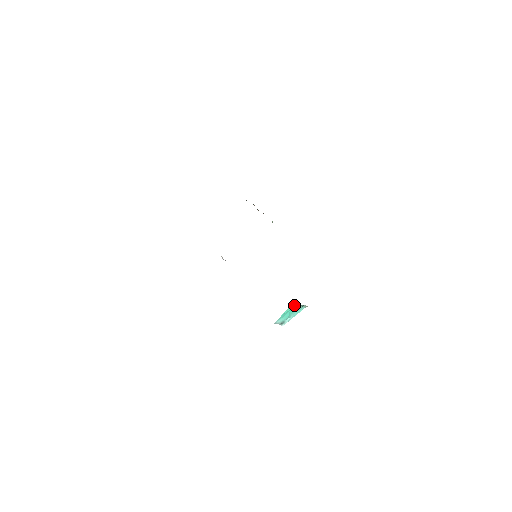
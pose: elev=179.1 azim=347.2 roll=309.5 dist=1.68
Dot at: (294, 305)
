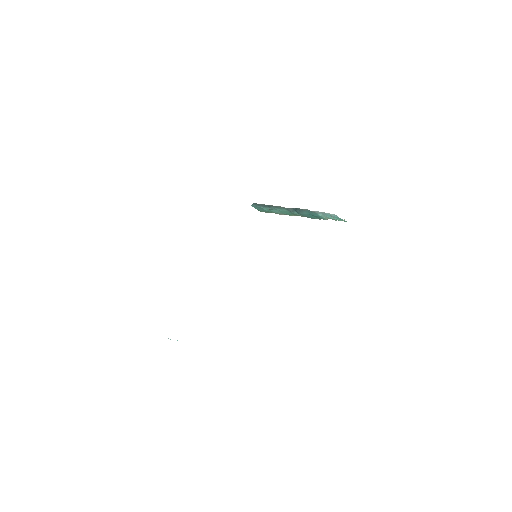
Dot at: occluded
